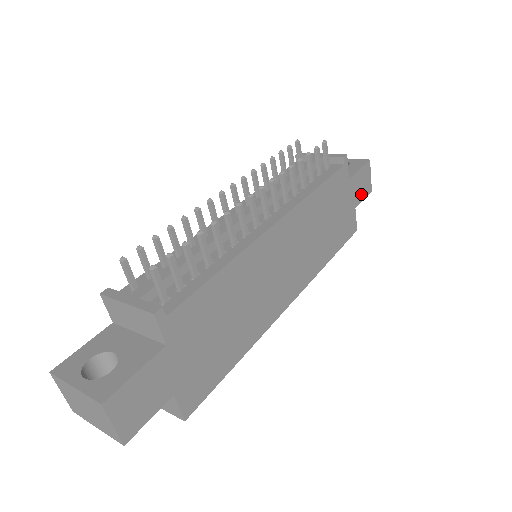
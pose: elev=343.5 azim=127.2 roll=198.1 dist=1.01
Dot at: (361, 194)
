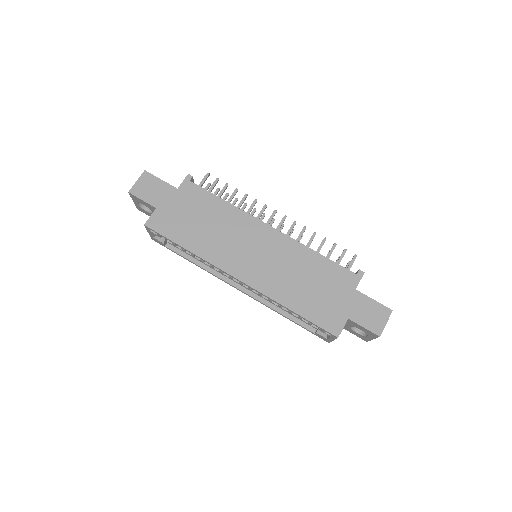
Dot at: (363, 319)
